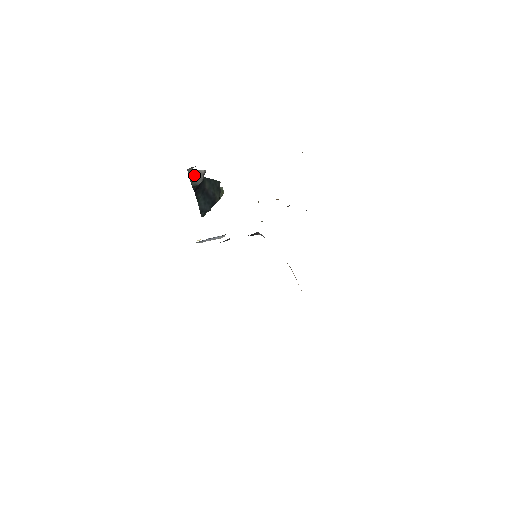
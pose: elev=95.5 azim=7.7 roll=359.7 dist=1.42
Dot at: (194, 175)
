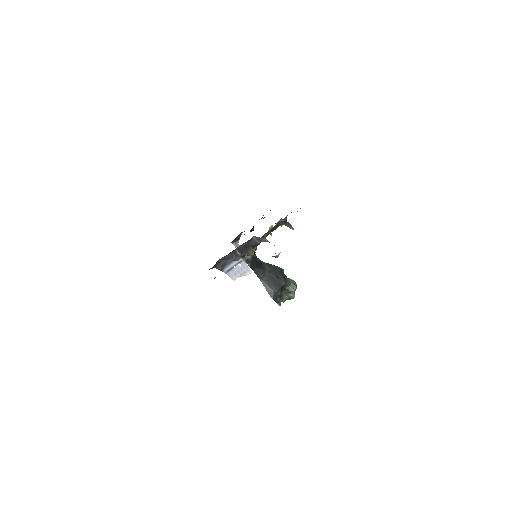
Dot at: occluded
